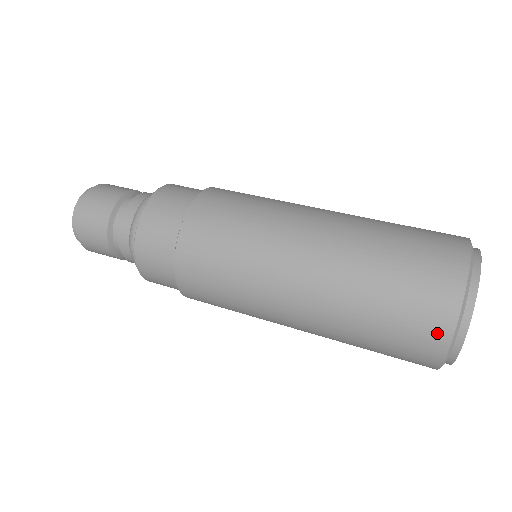
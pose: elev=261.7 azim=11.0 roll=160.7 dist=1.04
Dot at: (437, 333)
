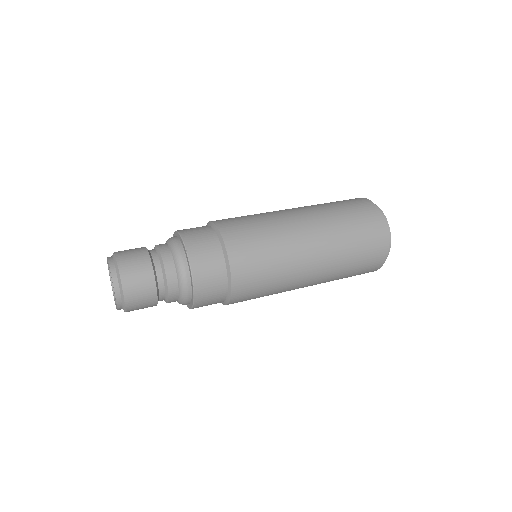
Dot at: (374, 269)
